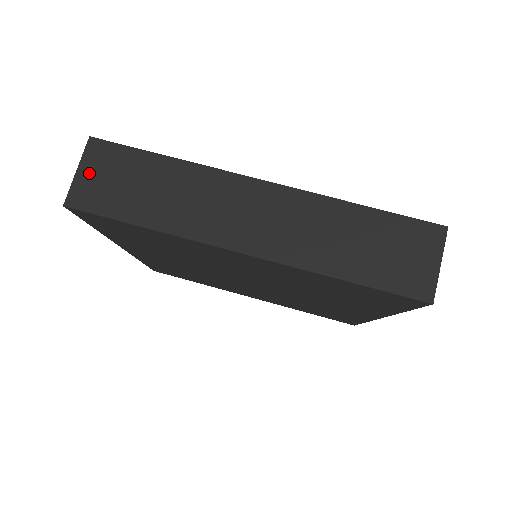
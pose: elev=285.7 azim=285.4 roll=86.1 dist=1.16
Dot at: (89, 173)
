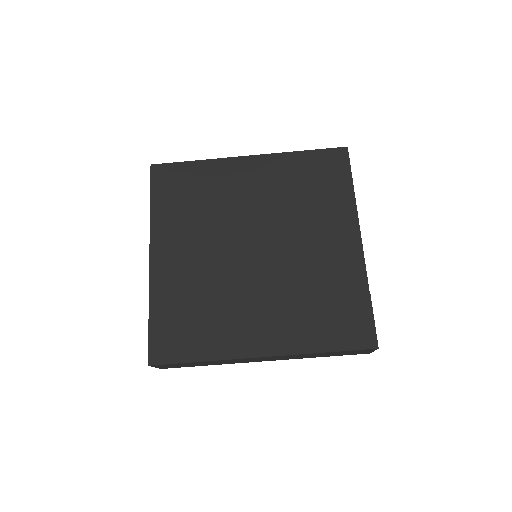
Dot at: occluded
